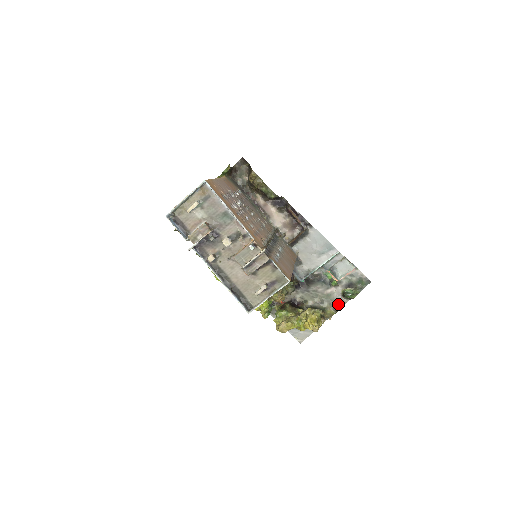
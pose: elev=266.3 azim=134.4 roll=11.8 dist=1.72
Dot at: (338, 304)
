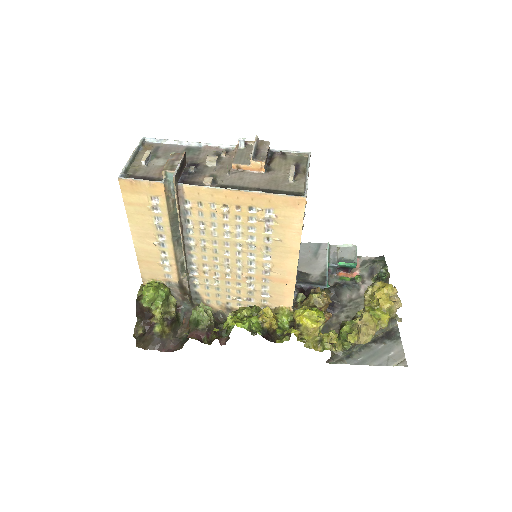
Dot at: occluded
